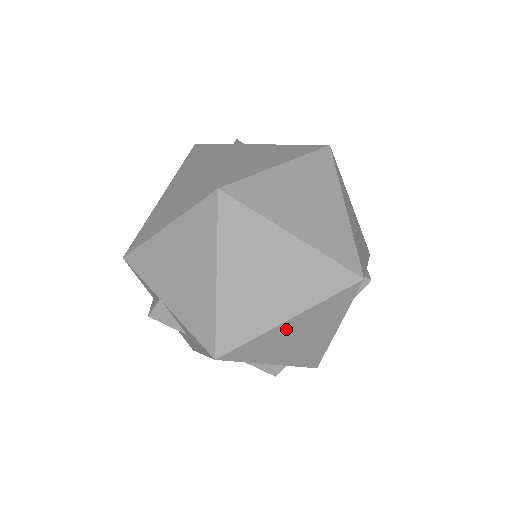
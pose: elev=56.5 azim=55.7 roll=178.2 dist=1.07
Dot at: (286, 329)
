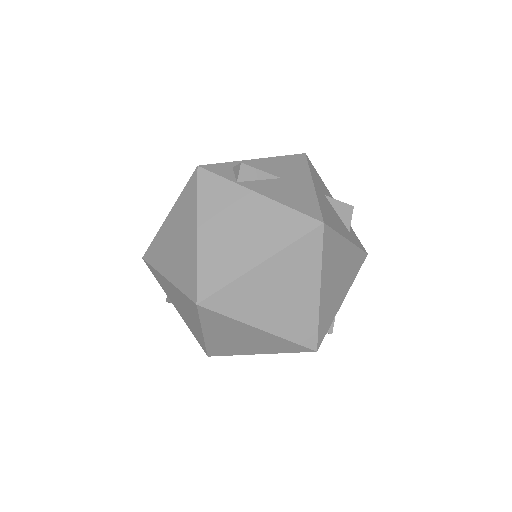
Dot at: occluded
